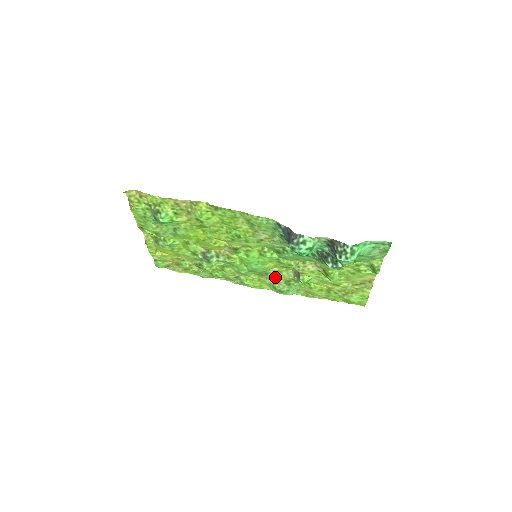
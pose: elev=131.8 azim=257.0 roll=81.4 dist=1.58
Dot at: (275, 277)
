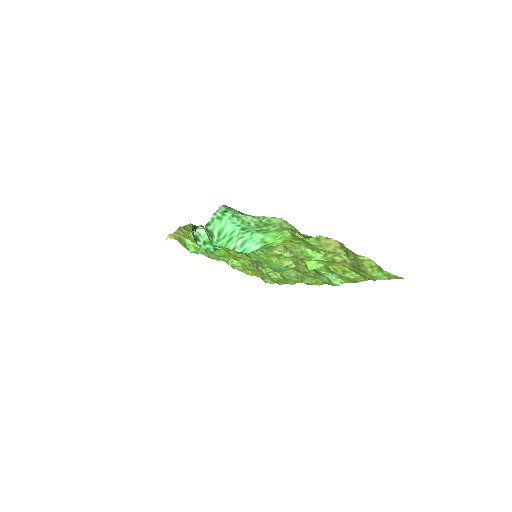
Dot at: (305, 270)
